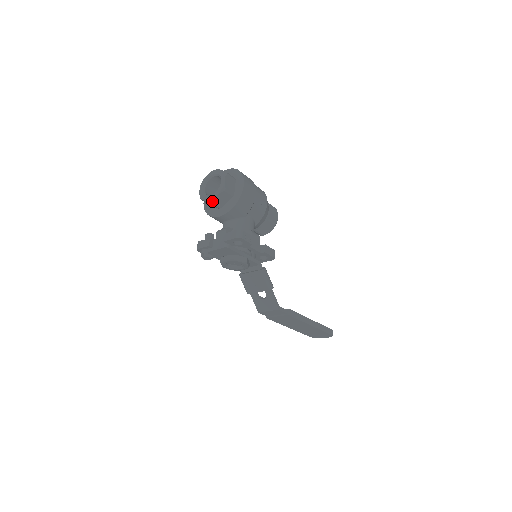
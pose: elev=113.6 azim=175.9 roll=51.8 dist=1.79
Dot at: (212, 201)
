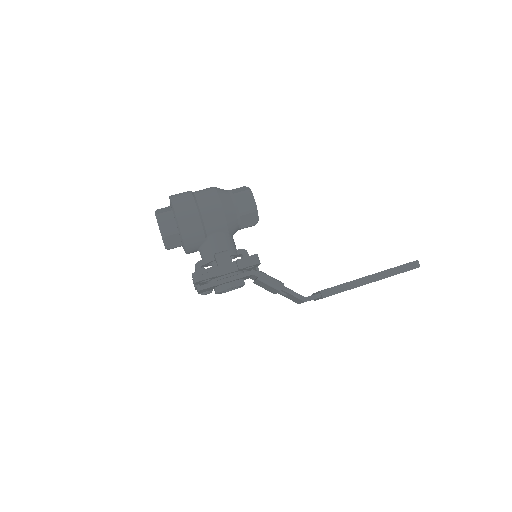
Dot at: (167, 249)
